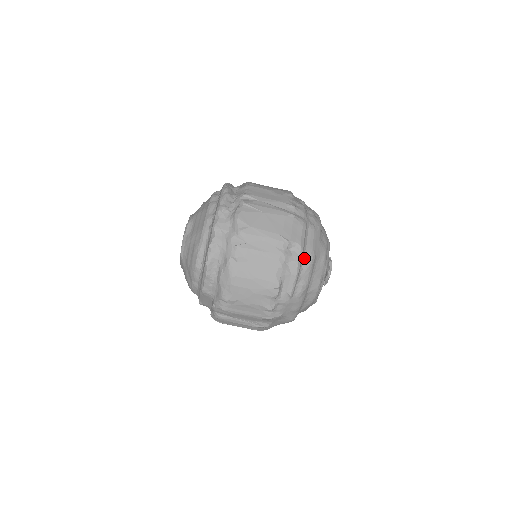
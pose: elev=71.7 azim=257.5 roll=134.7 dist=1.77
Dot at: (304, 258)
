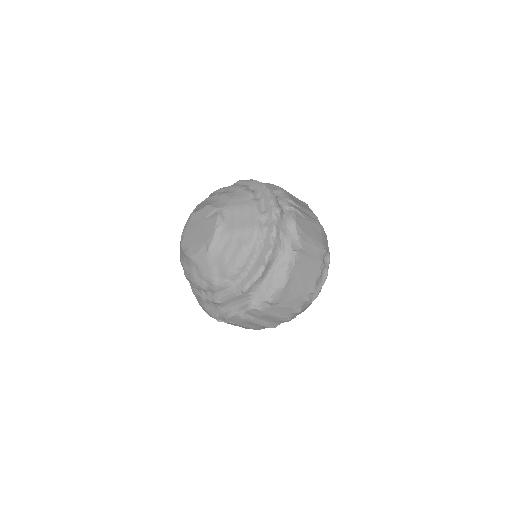
Dot at: occluded
